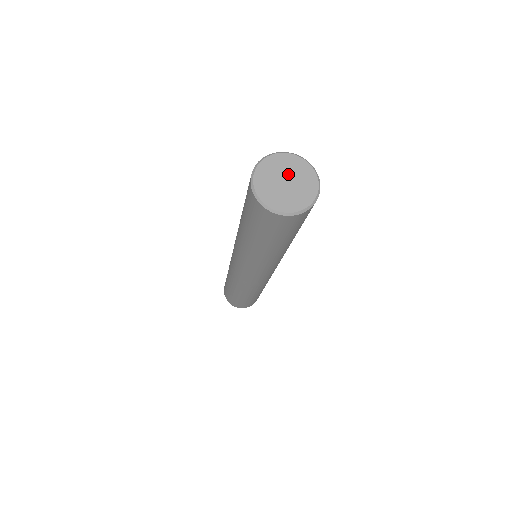
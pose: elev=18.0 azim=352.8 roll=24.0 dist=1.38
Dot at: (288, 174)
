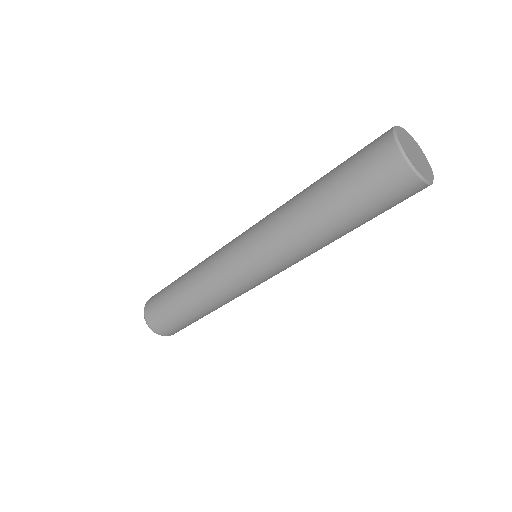
Dot at: (419, 155)
